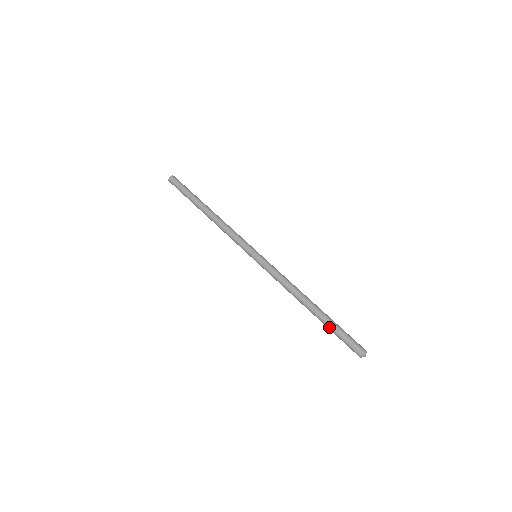
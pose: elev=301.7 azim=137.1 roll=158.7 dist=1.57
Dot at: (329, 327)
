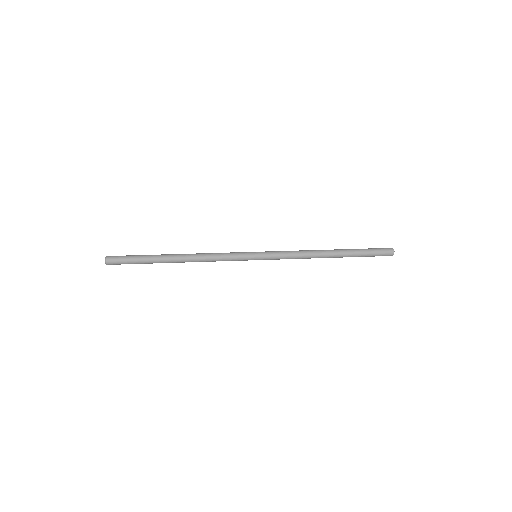
Dot at: (357, 249)
